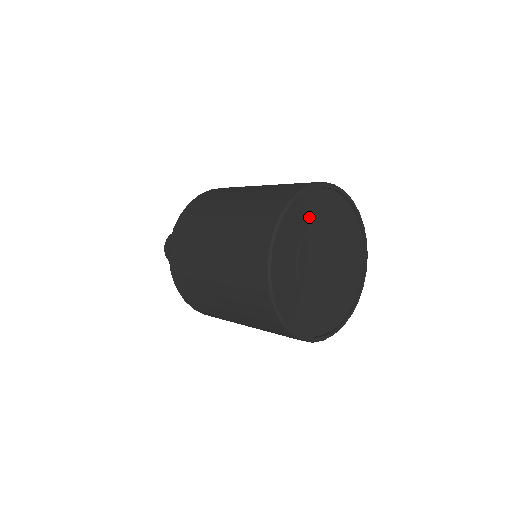
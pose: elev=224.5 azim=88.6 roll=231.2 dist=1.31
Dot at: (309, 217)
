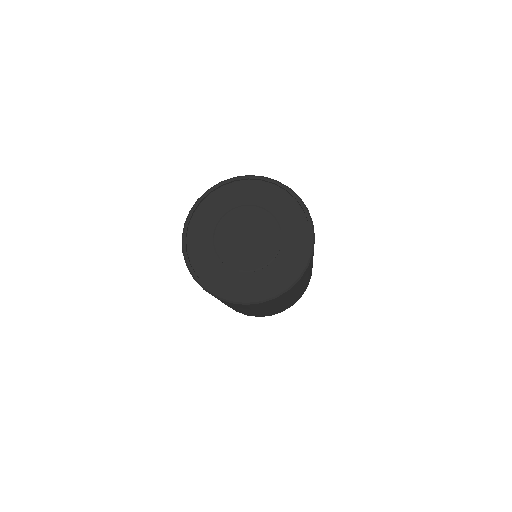
Dot at: (223, 206)
